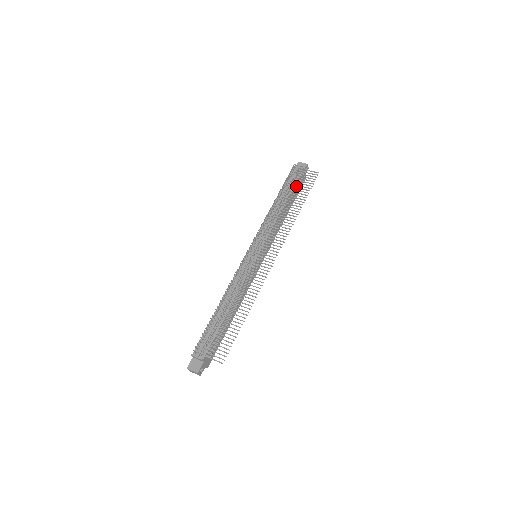
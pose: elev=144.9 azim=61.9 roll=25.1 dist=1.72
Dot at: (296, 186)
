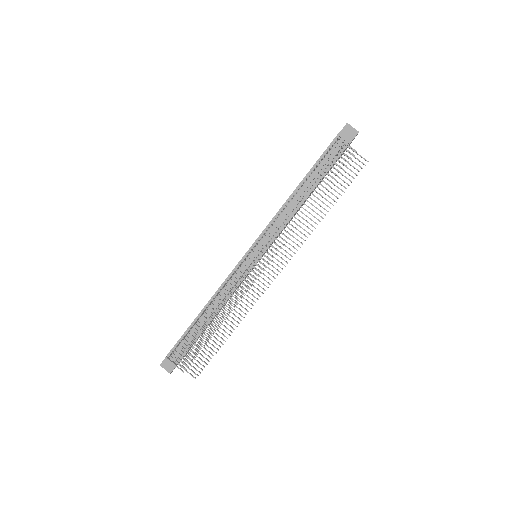
Dot at: (332, 165)
